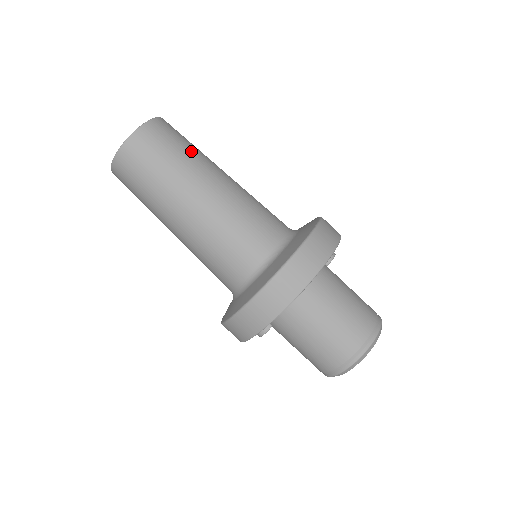
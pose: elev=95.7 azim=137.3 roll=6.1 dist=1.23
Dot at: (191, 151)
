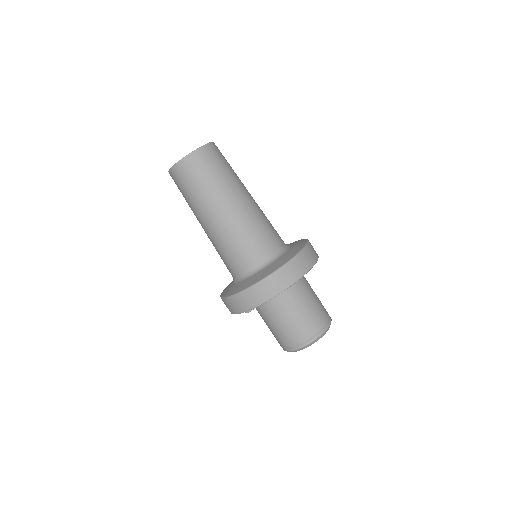
Dot at: (230, 173)
